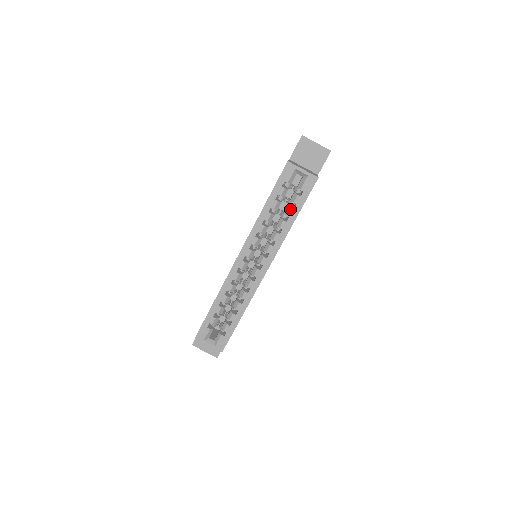
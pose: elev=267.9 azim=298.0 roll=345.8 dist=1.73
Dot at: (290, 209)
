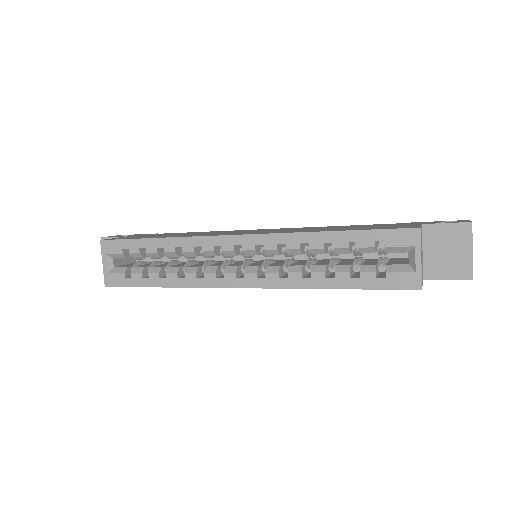
Dot at: (347, 272)
